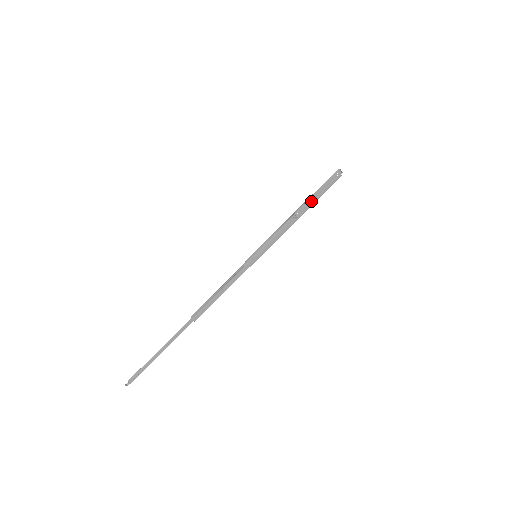
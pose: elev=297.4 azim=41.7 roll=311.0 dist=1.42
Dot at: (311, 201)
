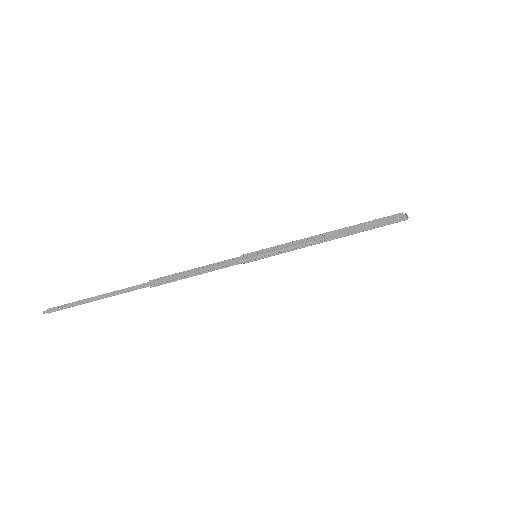
Dot at: (353, 231)
